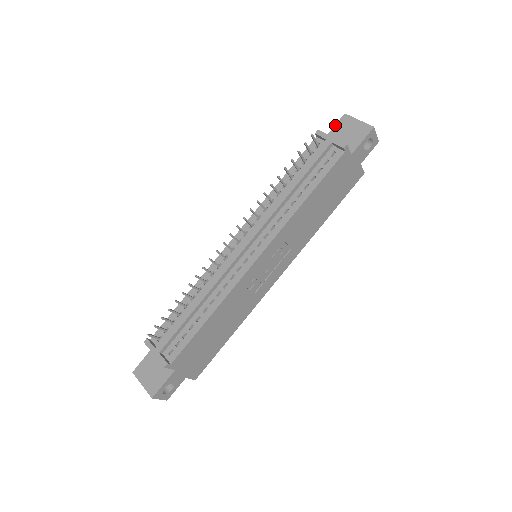
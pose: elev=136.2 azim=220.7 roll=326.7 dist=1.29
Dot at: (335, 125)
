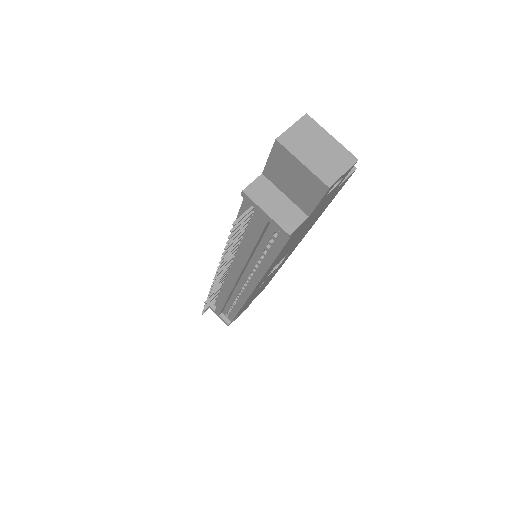
Dot at: (269, 156)
